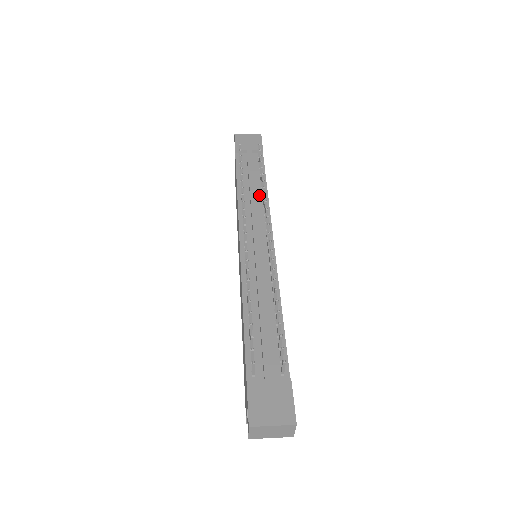
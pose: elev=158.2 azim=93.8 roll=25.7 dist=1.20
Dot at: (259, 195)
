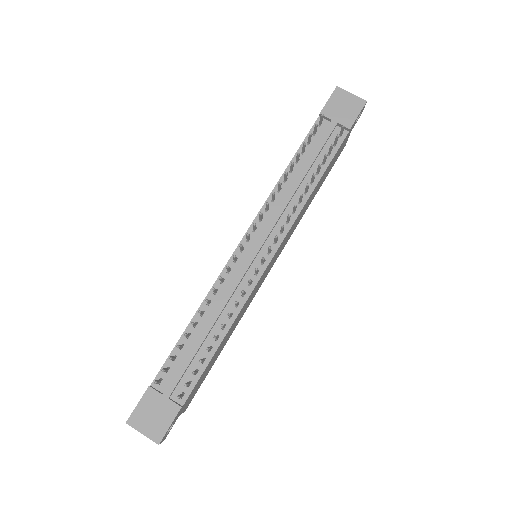
Dot at: (300, 193)
